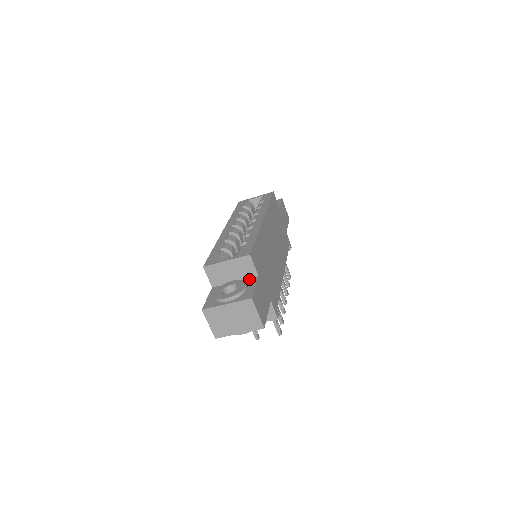
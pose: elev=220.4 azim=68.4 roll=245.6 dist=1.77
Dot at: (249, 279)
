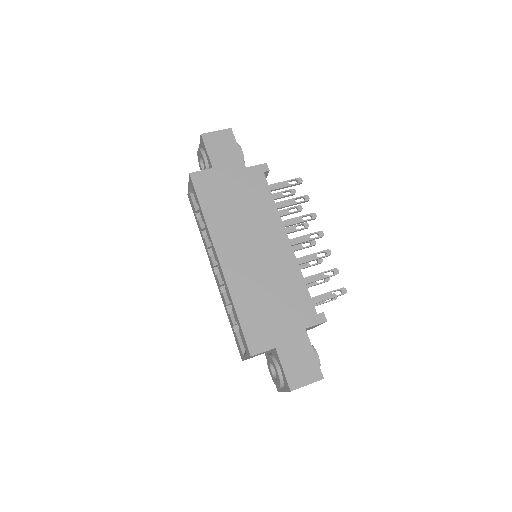
Dot at: (273, 352)
